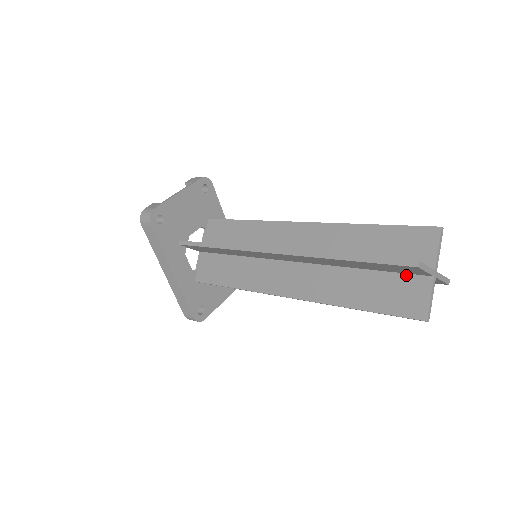
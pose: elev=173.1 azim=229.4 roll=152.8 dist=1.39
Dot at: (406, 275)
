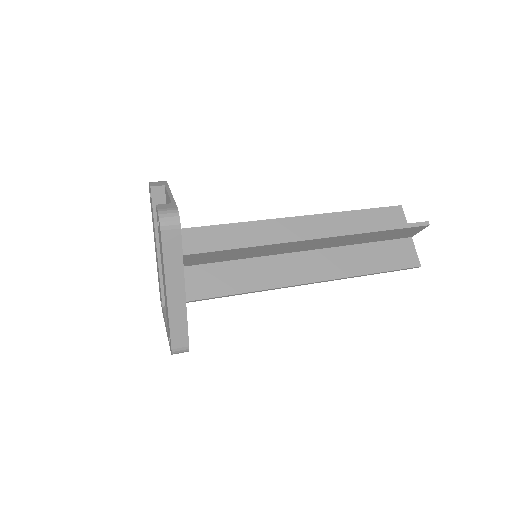
Dot at: (396, 240)
